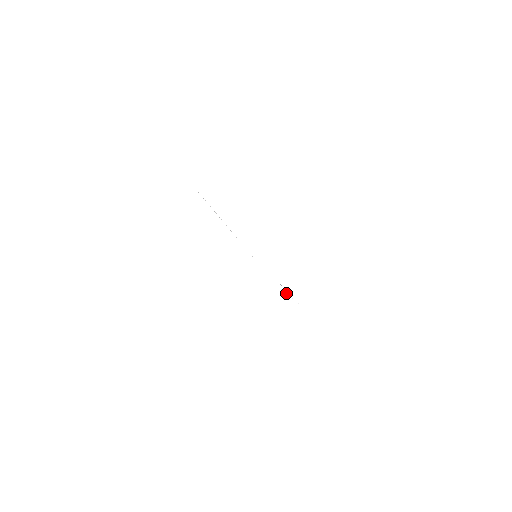
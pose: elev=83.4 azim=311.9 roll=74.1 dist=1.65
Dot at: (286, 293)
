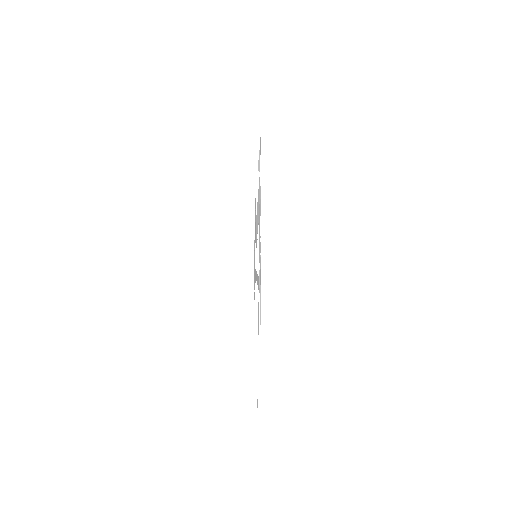
Dot at: occluded
